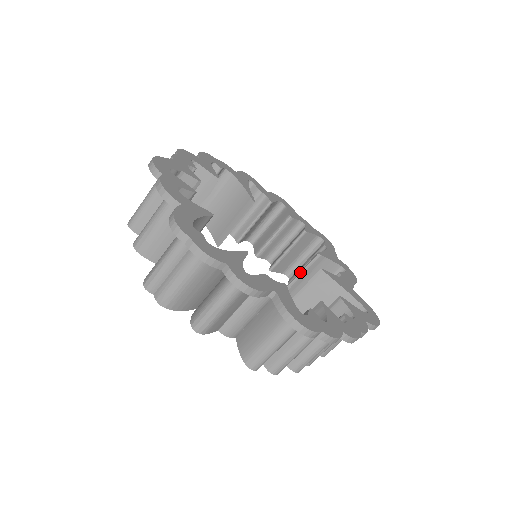
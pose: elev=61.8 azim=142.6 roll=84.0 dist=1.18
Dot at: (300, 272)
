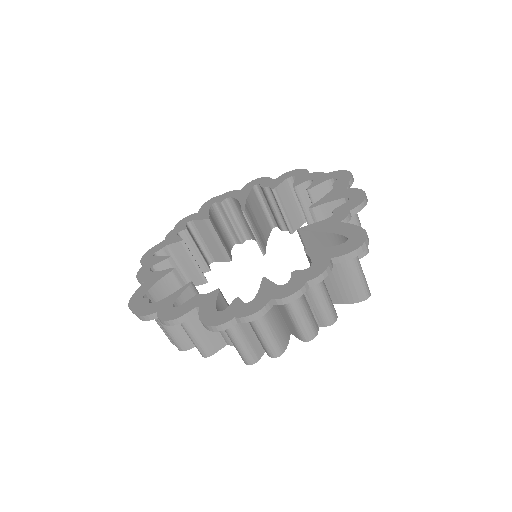
Dot at: occluded
